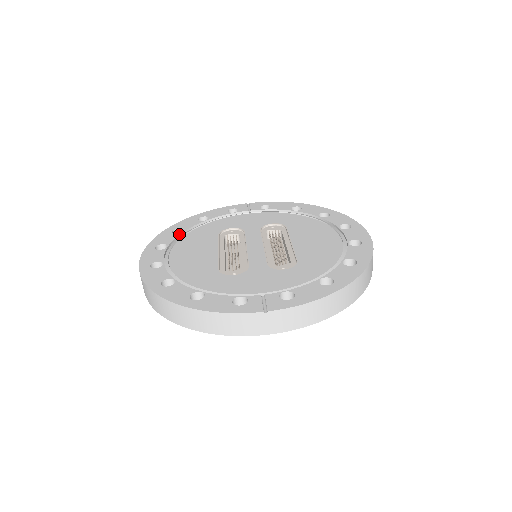
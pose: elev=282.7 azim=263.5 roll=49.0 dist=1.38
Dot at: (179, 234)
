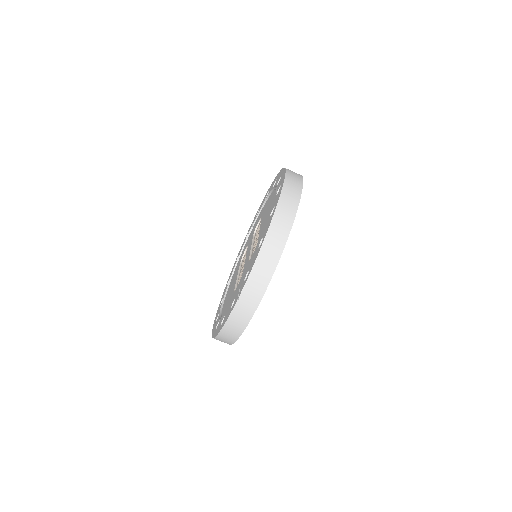
Dot at: (228, 284)
